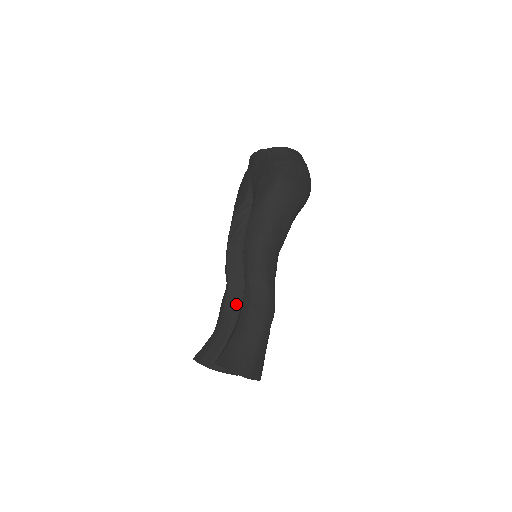
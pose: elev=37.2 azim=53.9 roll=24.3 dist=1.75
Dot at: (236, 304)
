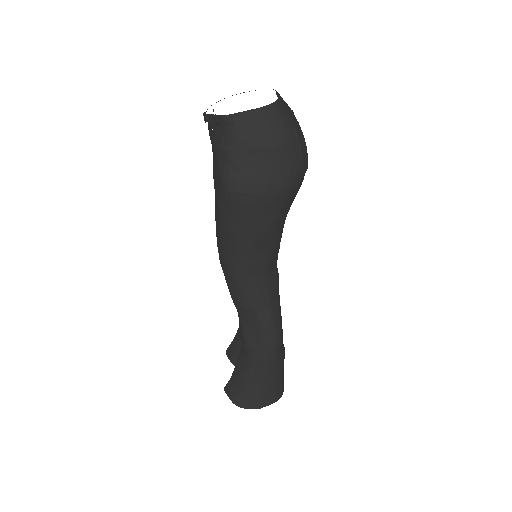
Dot at: occluded
